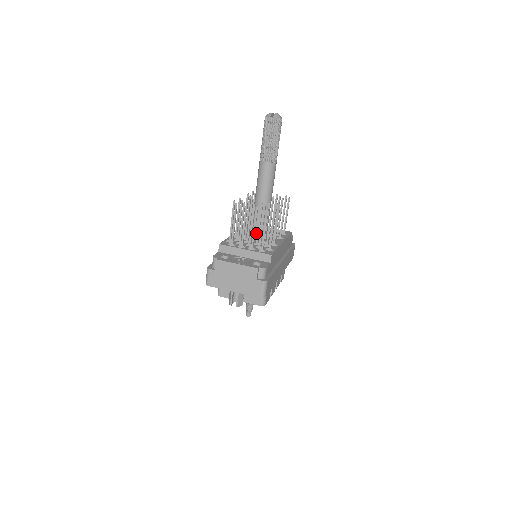
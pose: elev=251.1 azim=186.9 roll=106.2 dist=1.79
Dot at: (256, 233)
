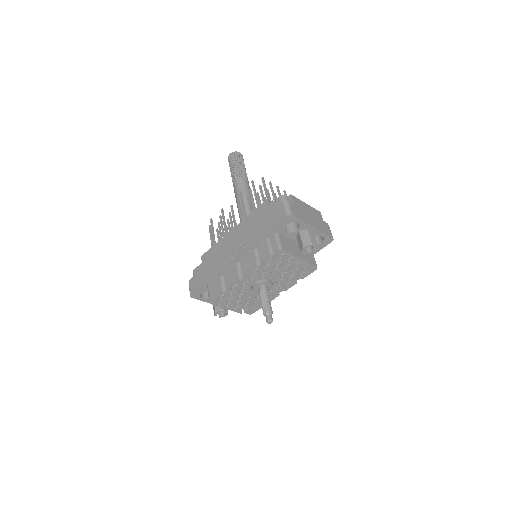
Dot at: occluded
